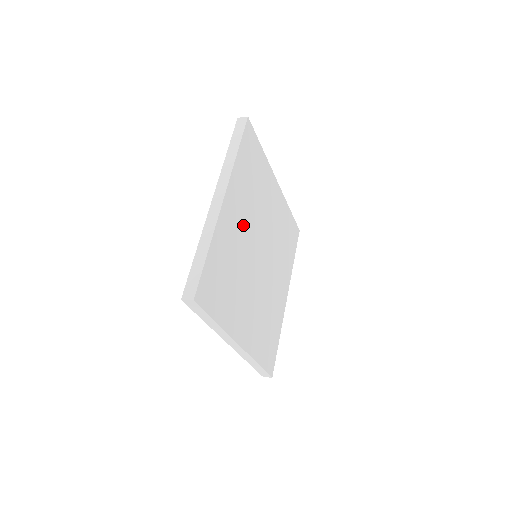
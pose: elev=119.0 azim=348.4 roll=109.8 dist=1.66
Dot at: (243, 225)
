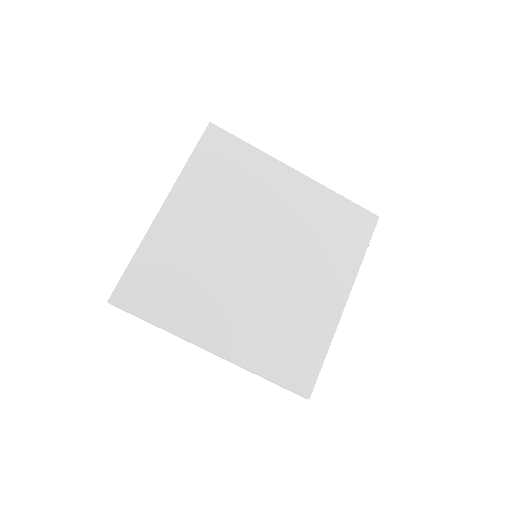
Dot at: (208, 226)
